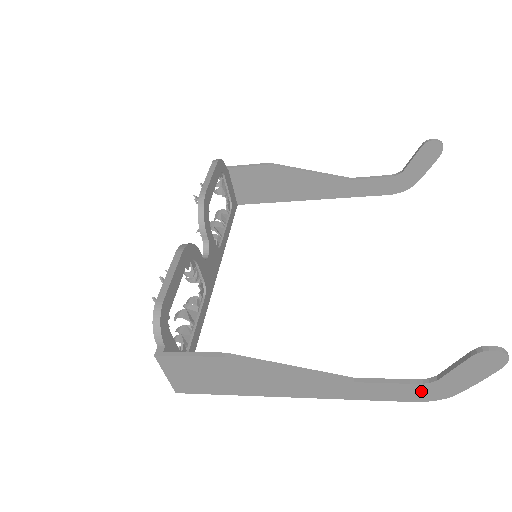
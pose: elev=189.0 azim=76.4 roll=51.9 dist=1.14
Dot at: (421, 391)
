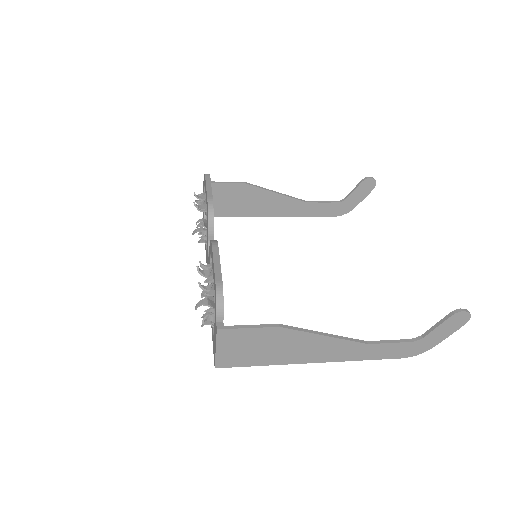
Dot at: (409, 348)
